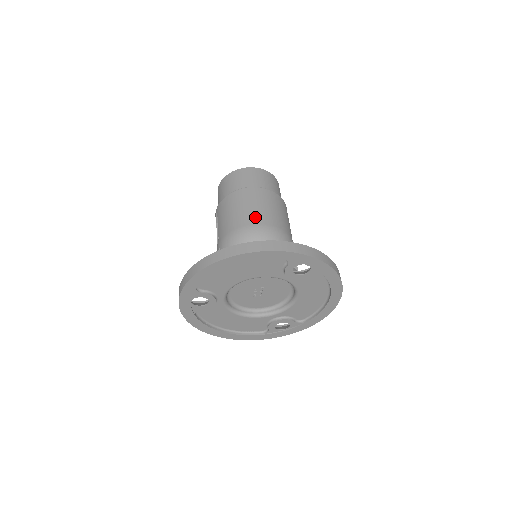
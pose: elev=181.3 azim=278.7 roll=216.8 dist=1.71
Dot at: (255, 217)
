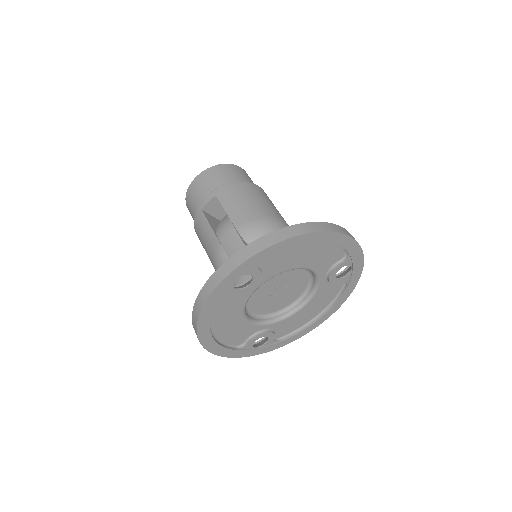
Dot at: (277, 213)
